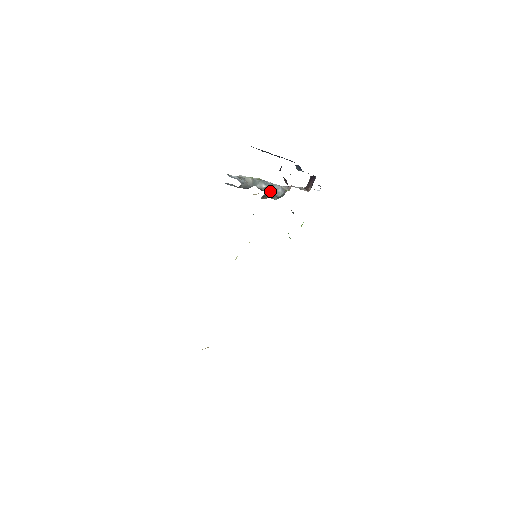
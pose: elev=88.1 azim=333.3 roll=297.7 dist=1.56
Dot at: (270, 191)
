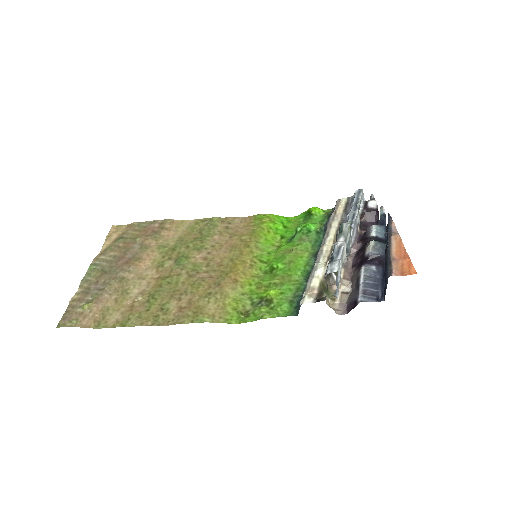
Dot at: occluded
